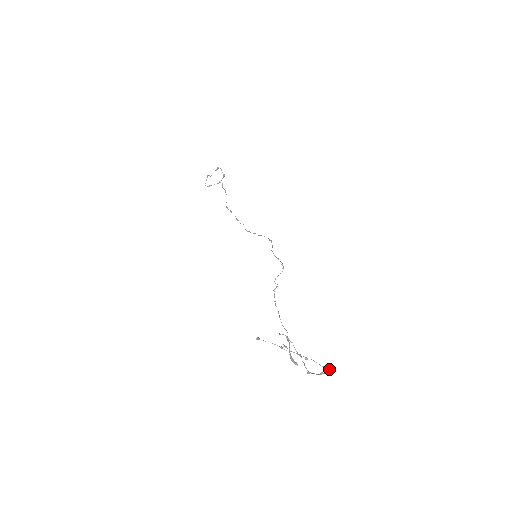
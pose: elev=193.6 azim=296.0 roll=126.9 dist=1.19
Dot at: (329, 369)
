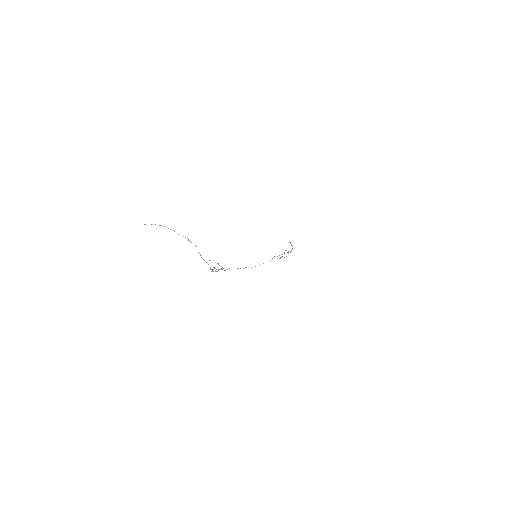
Dot at: occluded
